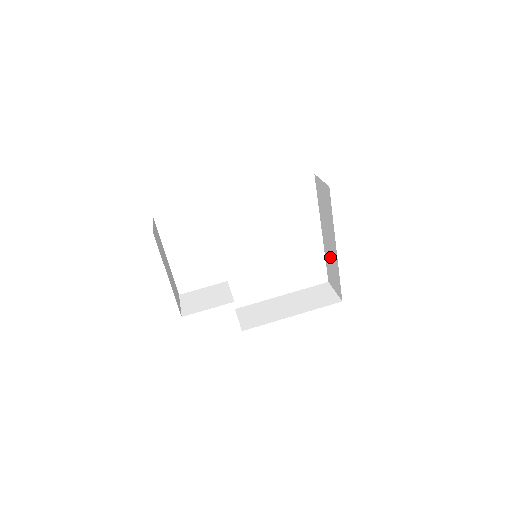
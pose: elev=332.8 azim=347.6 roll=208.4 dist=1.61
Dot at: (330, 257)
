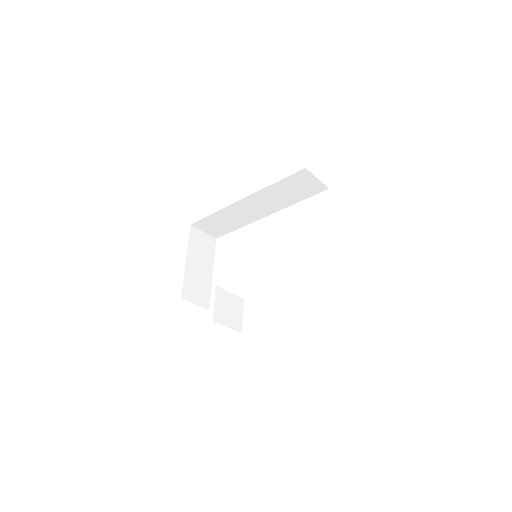
Dot at: occluded
